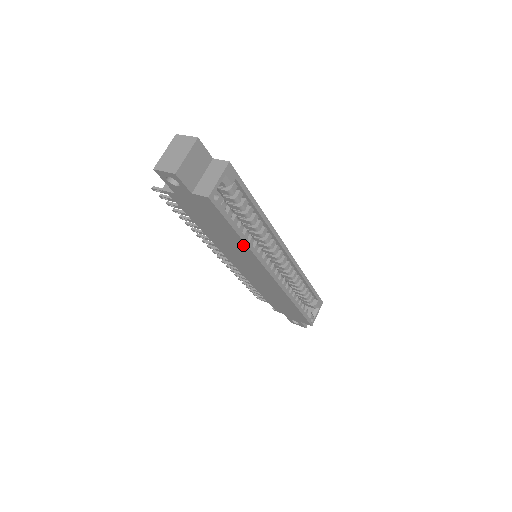
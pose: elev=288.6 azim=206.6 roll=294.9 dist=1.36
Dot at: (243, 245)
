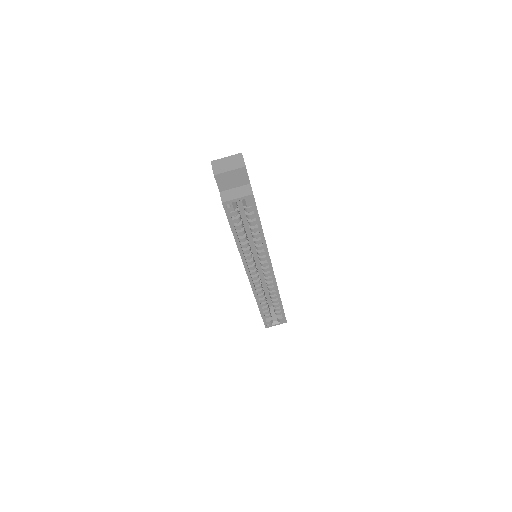
Dot at: occluded
